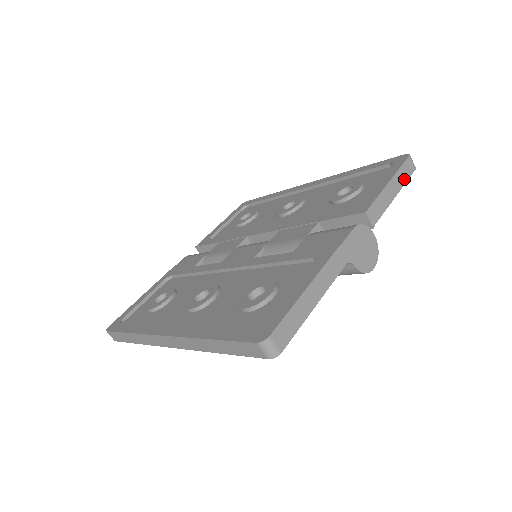
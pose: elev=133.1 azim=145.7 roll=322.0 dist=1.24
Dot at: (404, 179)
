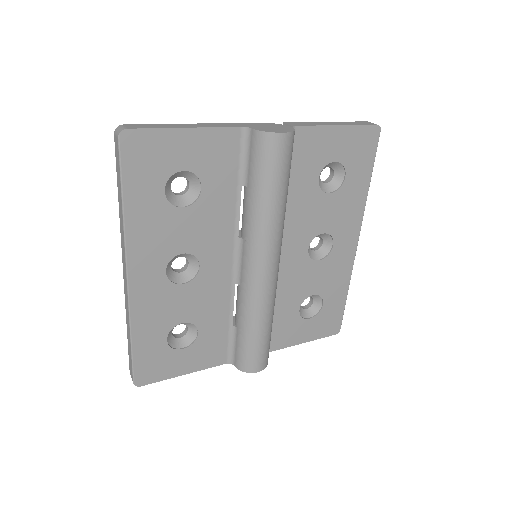
Dot at: (354, 124)
